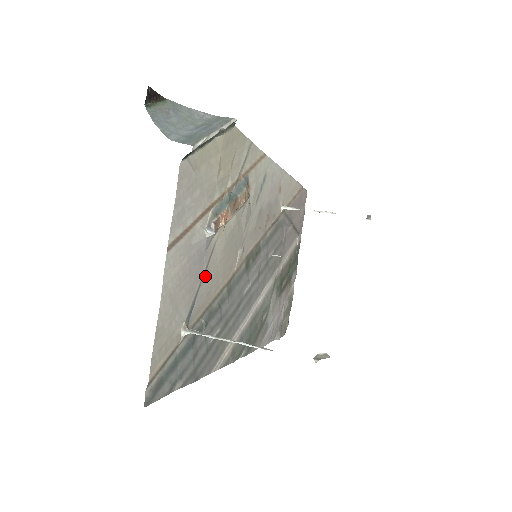
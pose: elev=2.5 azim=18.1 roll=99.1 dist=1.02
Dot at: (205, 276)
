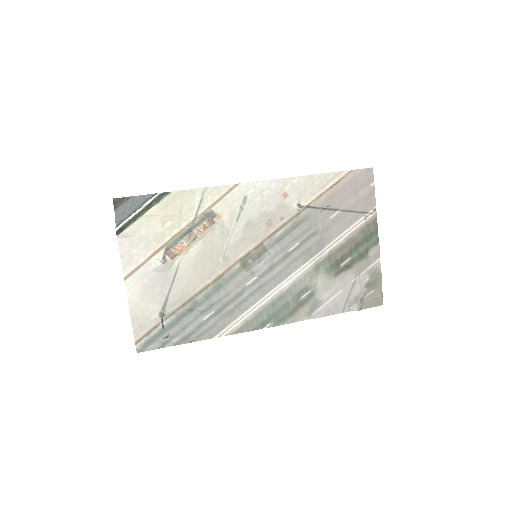
Dot at: (175, 284)
